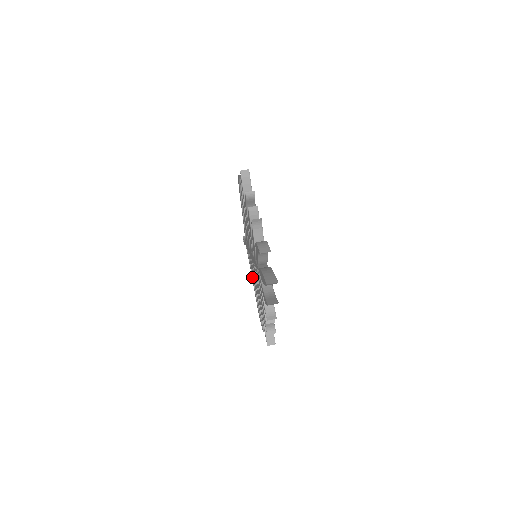
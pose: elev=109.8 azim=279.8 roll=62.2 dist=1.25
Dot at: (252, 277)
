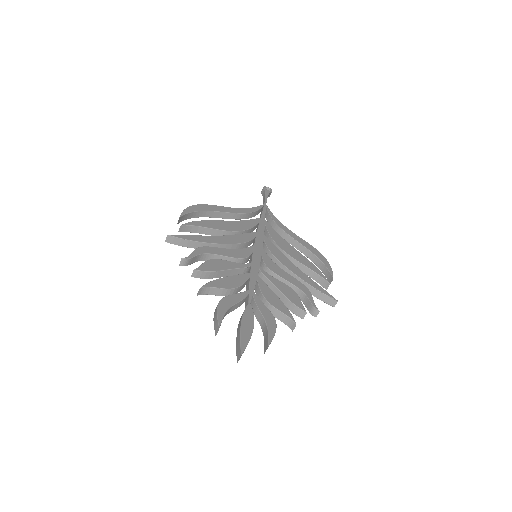
Dot at: occluded
